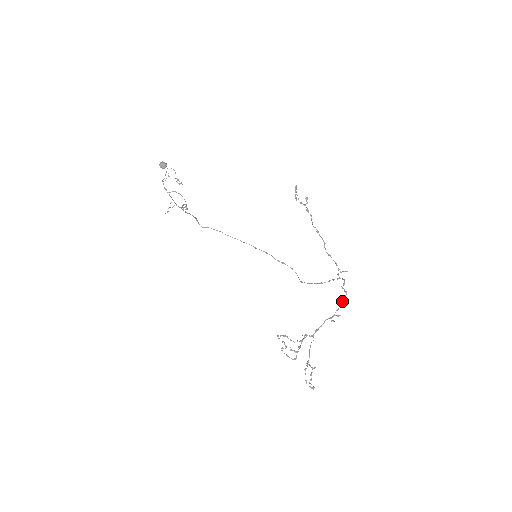
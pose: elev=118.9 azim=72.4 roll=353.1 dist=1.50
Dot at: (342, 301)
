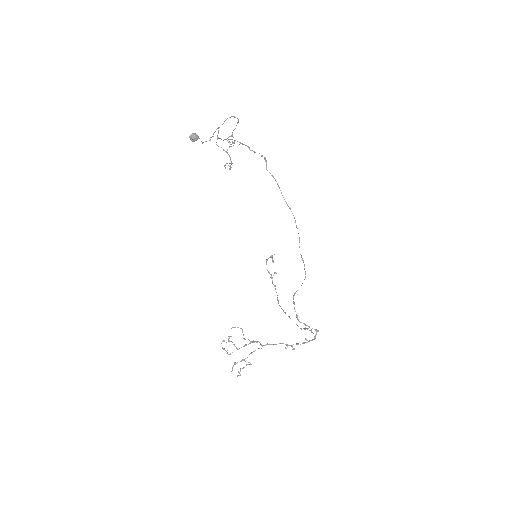
Dot at: occluded
